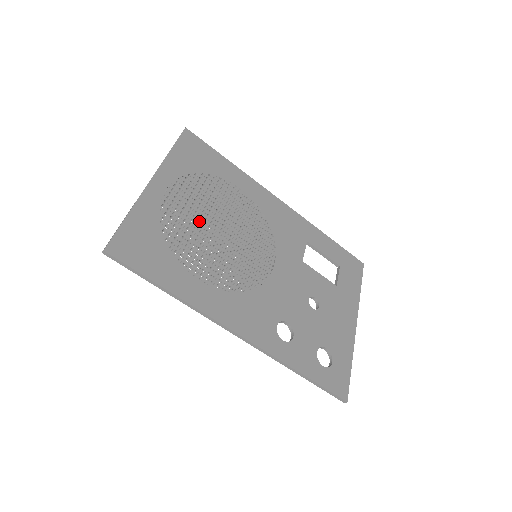
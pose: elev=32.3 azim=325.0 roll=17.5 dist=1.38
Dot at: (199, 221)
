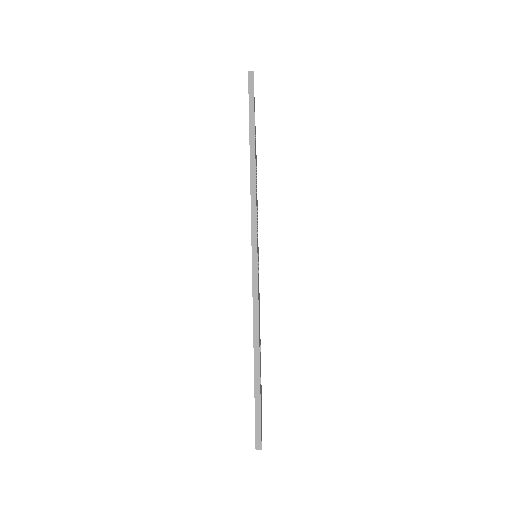
Dot at: occluded
